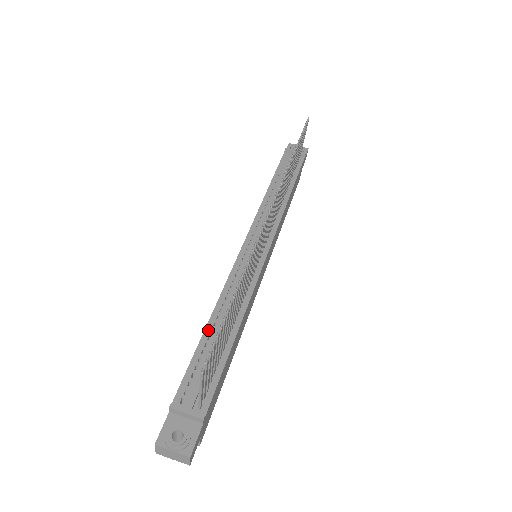
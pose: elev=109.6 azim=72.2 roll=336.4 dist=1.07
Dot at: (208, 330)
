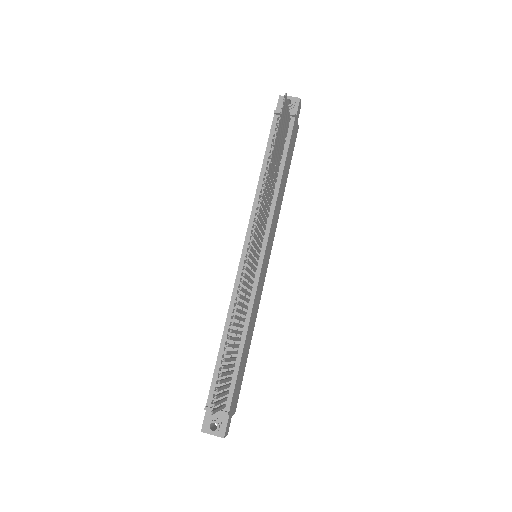
Dot at: (223, 343)
